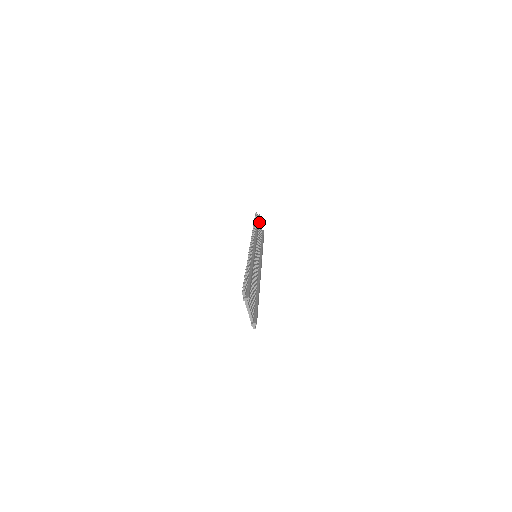
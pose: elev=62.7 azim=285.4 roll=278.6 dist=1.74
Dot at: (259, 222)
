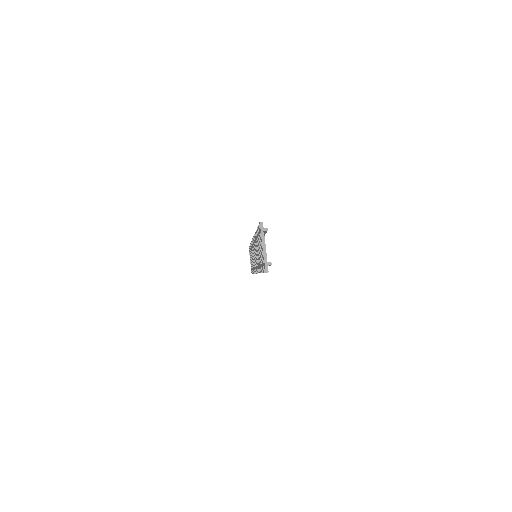
Dot at: occluded
